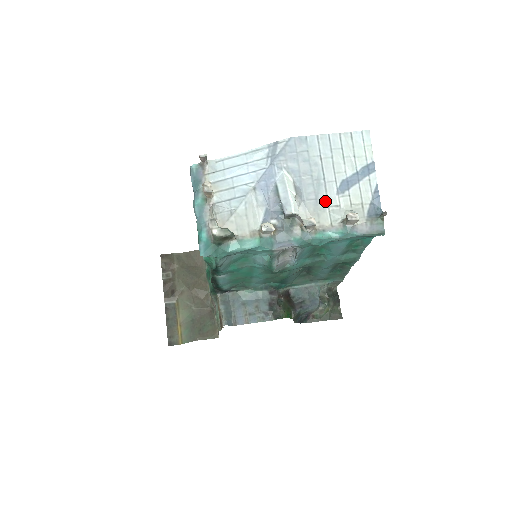
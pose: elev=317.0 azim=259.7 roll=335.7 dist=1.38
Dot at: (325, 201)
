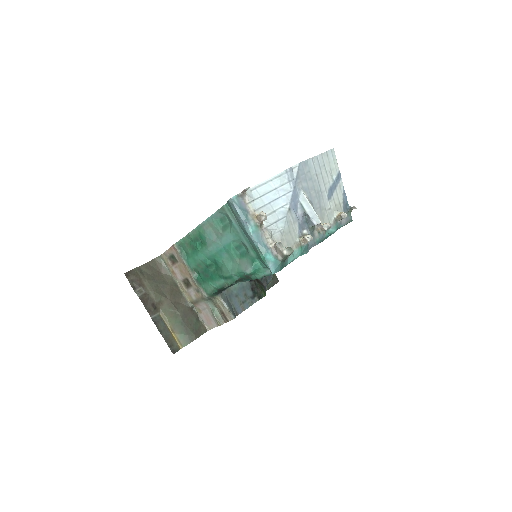
Dot at: (324, 207)
